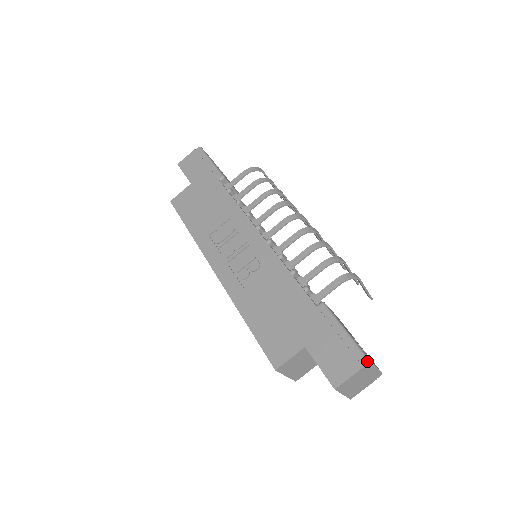
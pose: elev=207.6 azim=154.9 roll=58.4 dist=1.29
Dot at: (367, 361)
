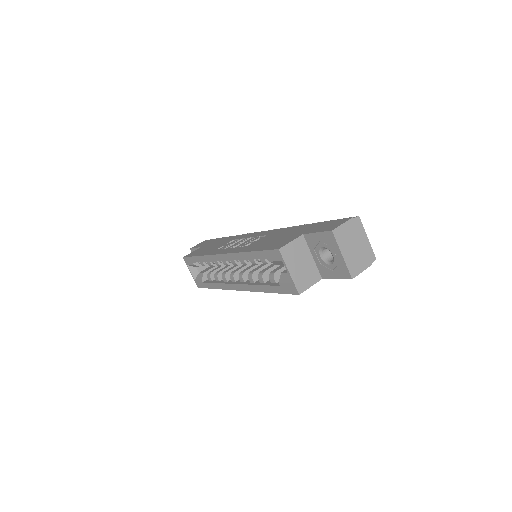
Dot at: occluded
